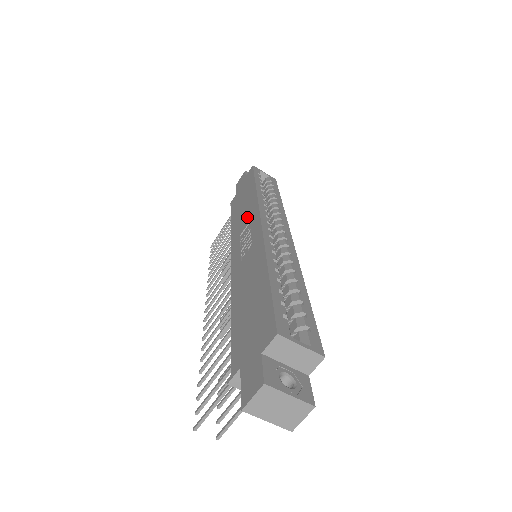
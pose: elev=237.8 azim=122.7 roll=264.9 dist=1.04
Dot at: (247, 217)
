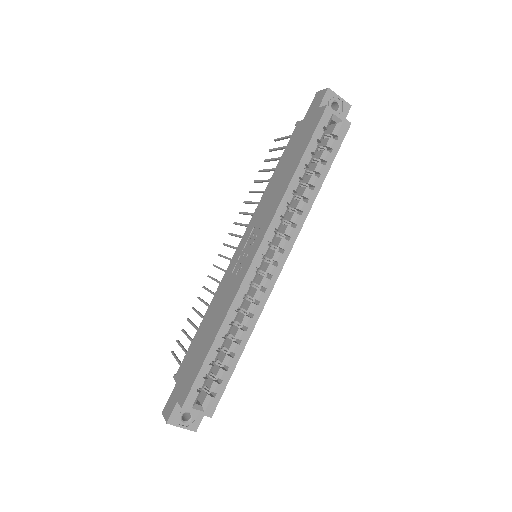
Dot at: (265, 214)
